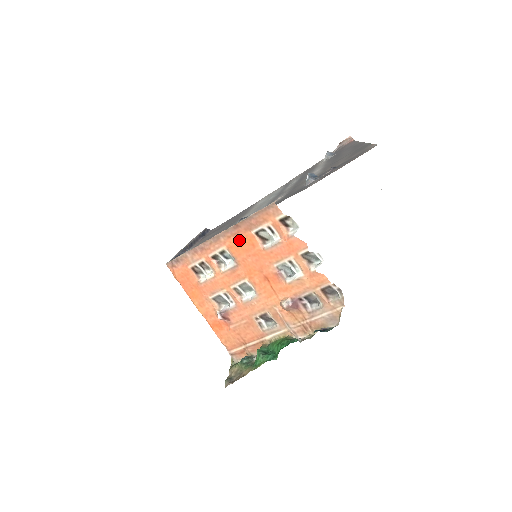
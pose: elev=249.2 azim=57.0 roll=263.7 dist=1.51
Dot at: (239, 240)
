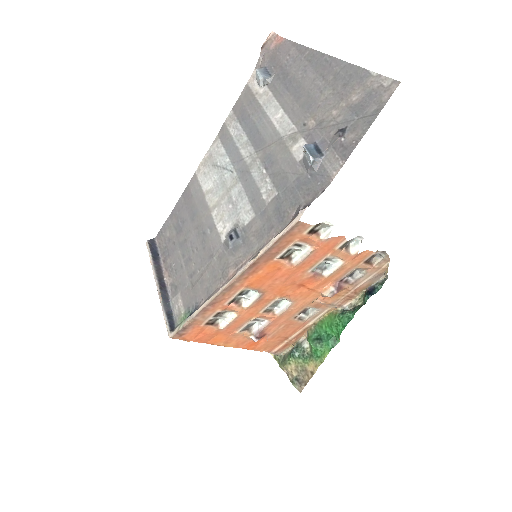
Dot at: (260, 274)
